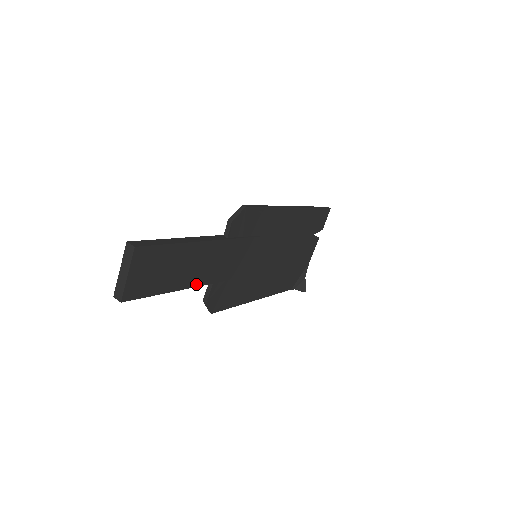
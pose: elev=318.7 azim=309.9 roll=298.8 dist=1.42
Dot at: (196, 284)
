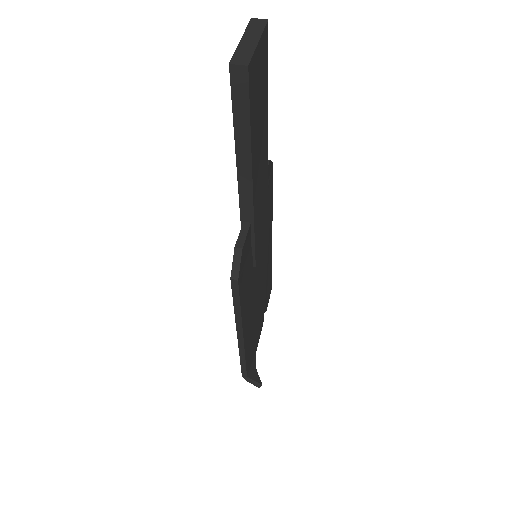
Dot at: (253, 190)
